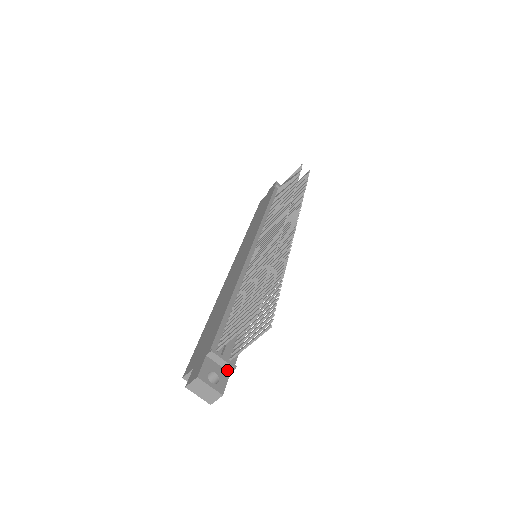
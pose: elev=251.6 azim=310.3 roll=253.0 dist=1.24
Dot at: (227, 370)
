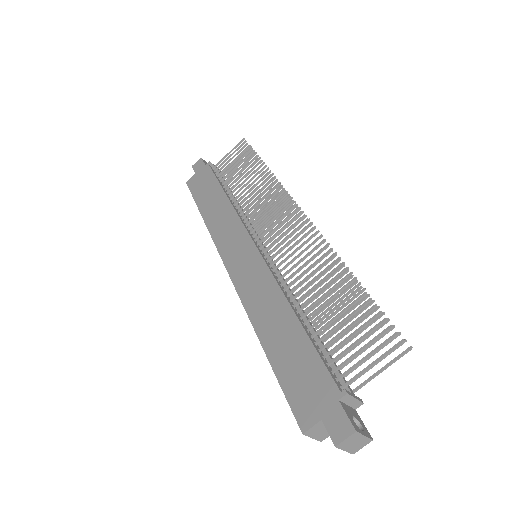
Dot at: (354, 408)
